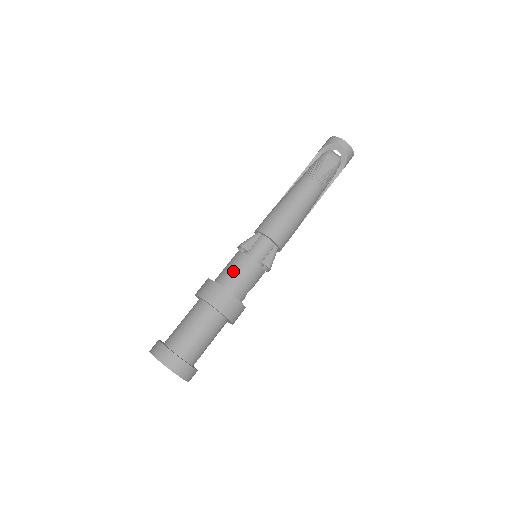
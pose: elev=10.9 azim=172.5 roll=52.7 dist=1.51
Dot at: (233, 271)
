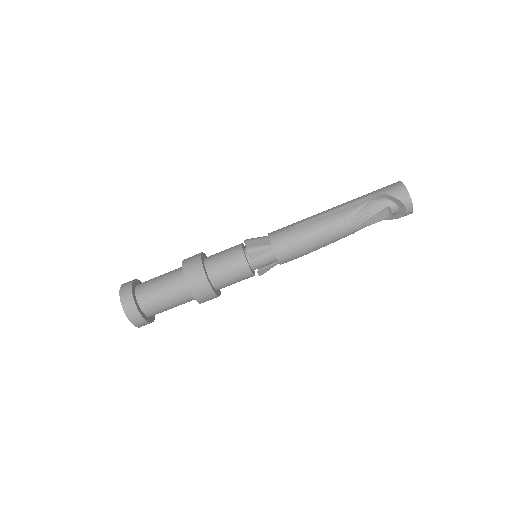
Dot at: (227, 272)
